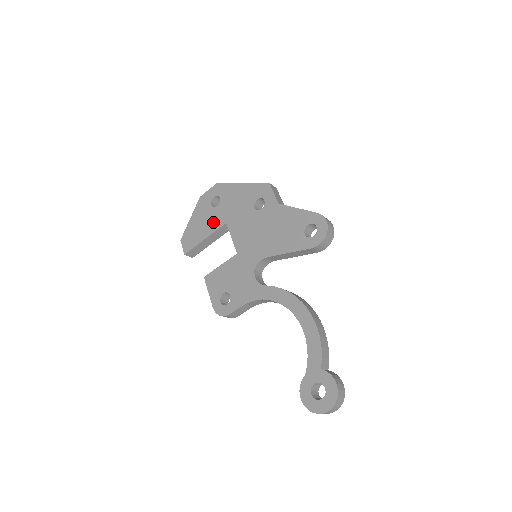
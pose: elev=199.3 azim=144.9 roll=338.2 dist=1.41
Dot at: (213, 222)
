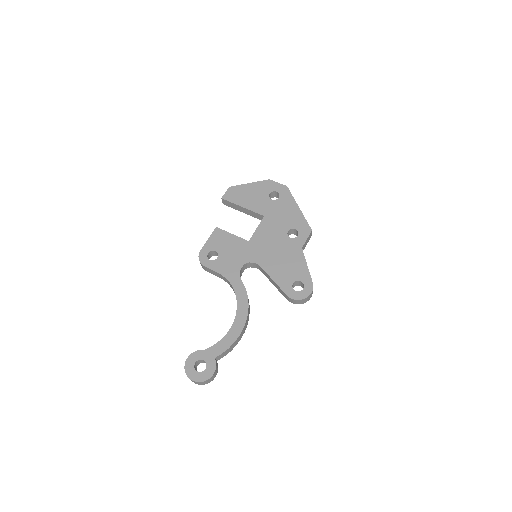
Dot at: (258, 205)
